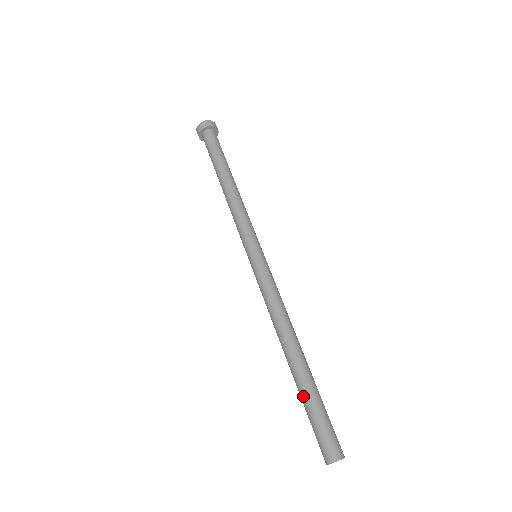
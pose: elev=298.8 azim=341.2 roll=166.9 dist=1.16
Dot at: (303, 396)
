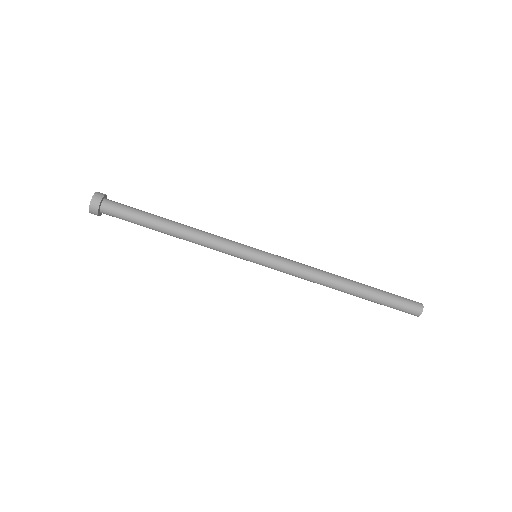
Dot at: (376, 300)
